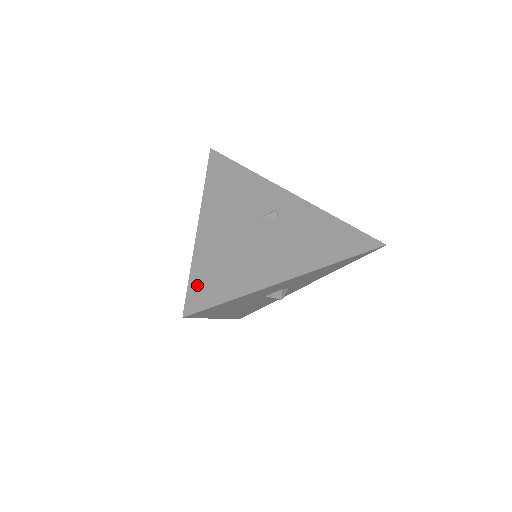
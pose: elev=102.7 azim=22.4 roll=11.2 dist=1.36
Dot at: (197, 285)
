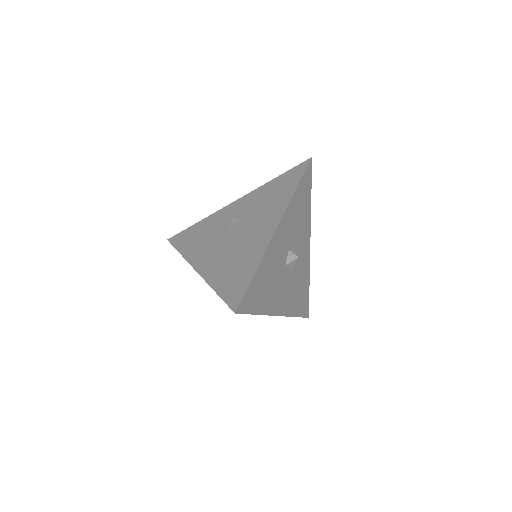
Dot at: (226, 293)
